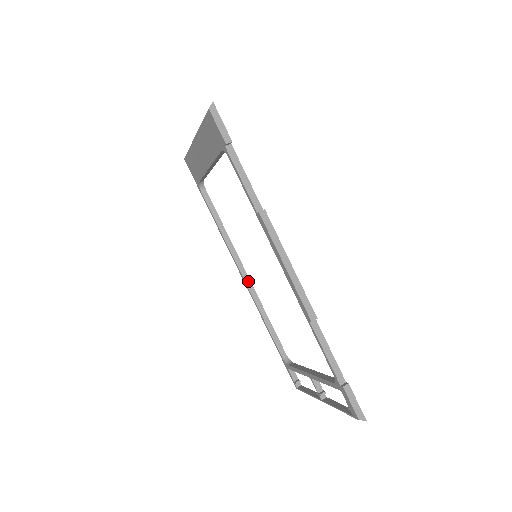
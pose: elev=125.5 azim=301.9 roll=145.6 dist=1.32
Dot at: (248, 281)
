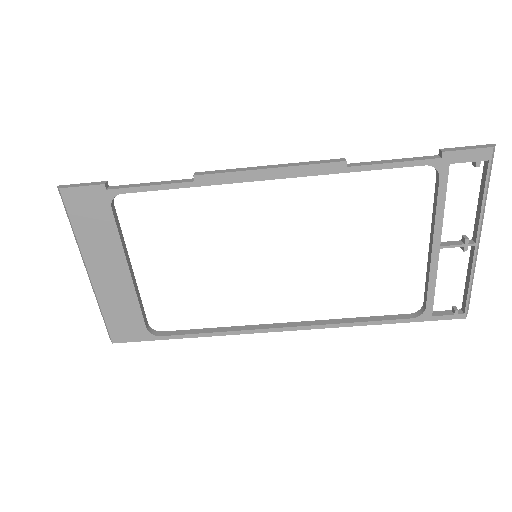
Dot at: (295, 324)
